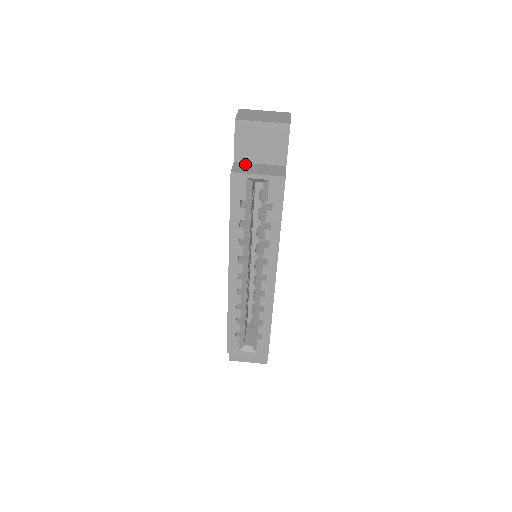
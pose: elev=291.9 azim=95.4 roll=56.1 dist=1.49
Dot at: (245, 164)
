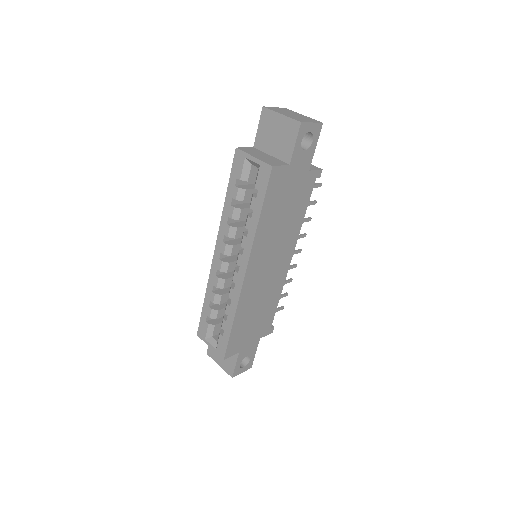
Dot at: (258, 151)
